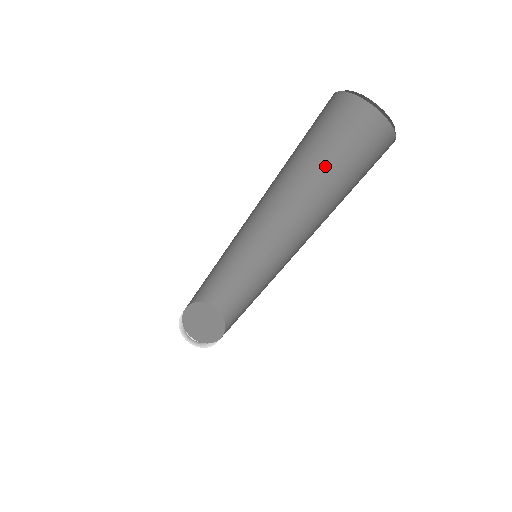
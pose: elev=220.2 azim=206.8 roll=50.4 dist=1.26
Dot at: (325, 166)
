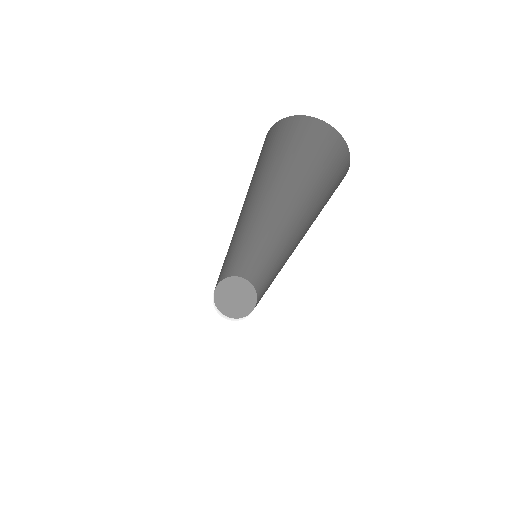
Dot at: (316, 196)
